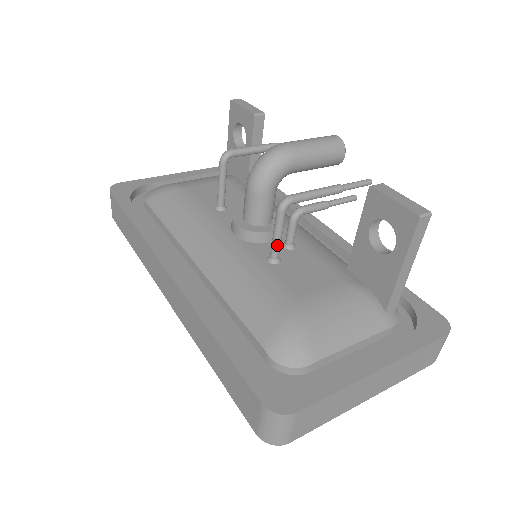
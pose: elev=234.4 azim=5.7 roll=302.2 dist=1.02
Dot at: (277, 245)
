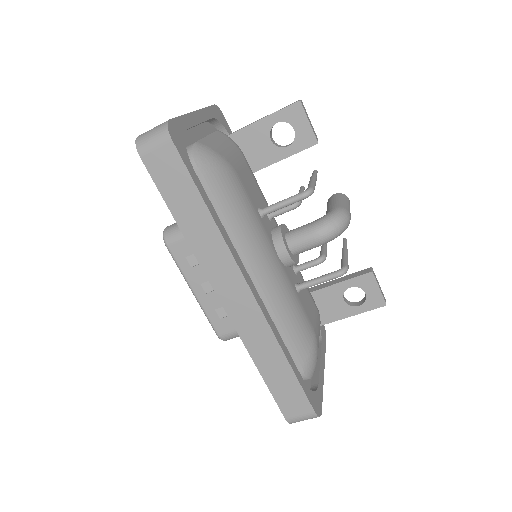
Dot at: occluded
